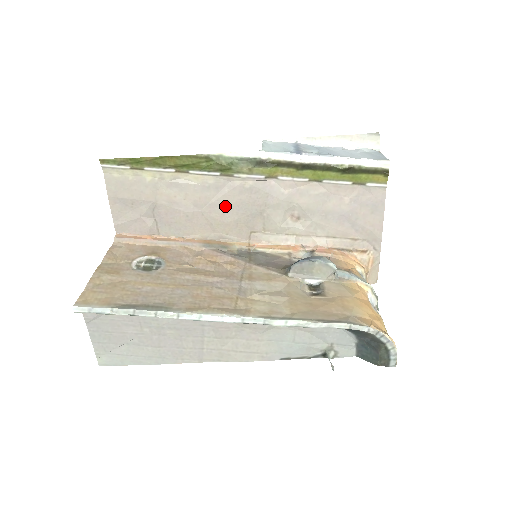
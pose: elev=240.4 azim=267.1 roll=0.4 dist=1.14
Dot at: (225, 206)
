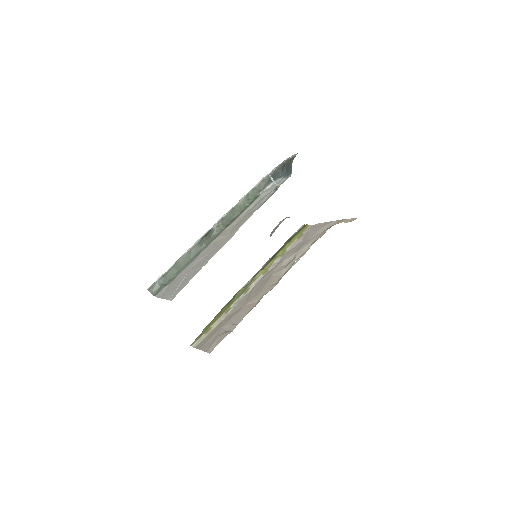
Dot at: (254, 294)
